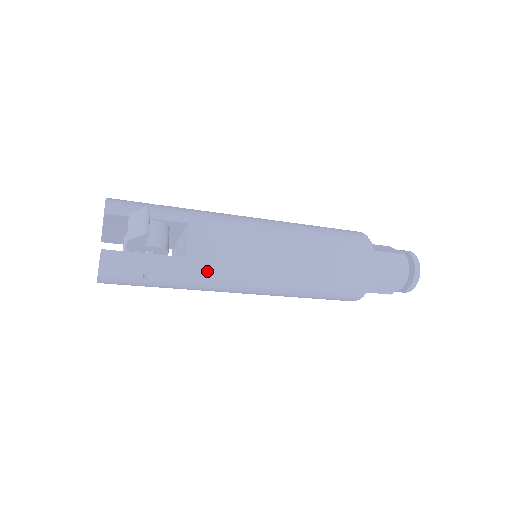
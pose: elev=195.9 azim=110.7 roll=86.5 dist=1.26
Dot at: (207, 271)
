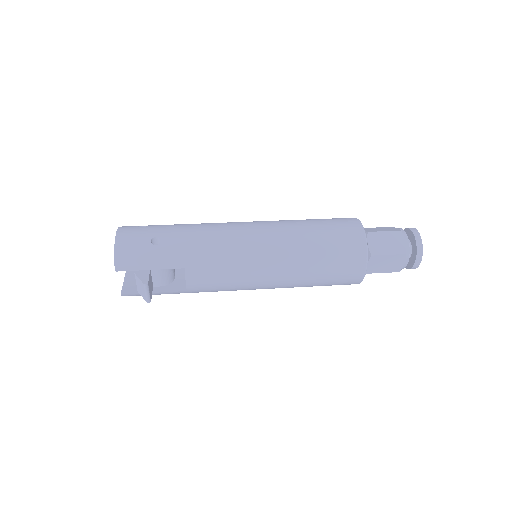
Dot at: occluded
